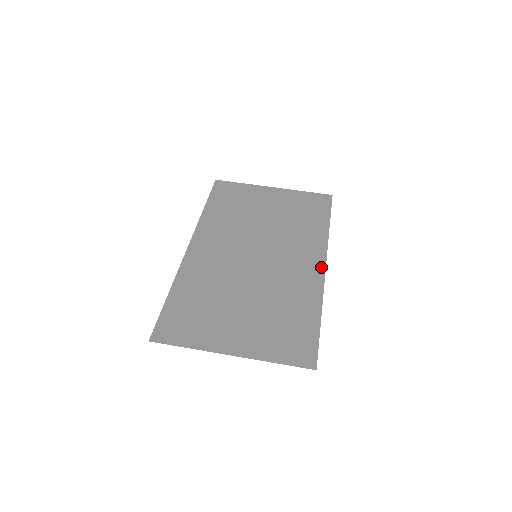
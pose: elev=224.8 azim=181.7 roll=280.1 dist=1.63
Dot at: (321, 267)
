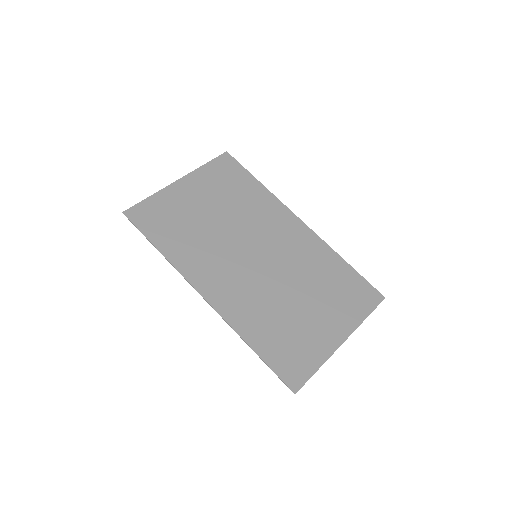
Dot at: (301, 224)
